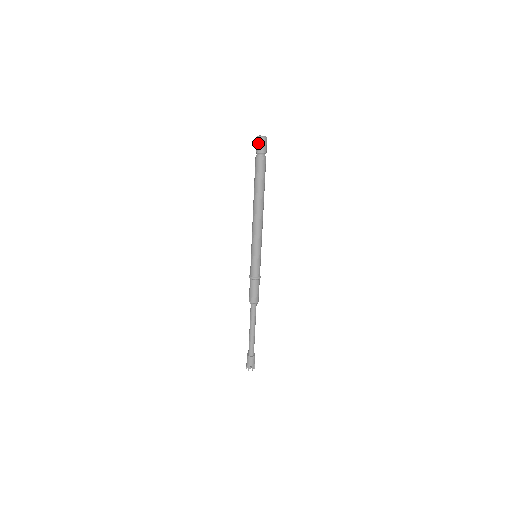
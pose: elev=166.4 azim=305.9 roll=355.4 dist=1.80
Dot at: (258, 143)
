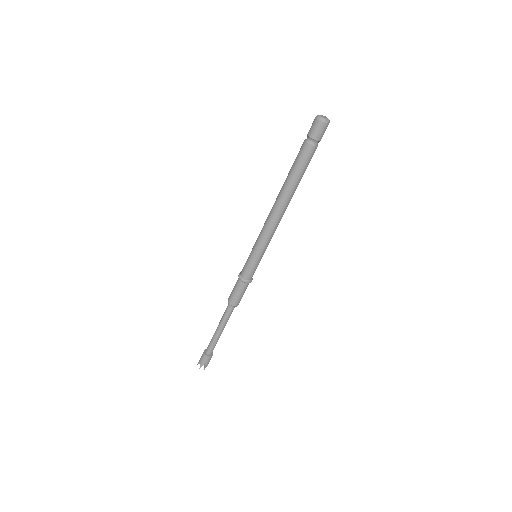
Dot at: (316, 125)
